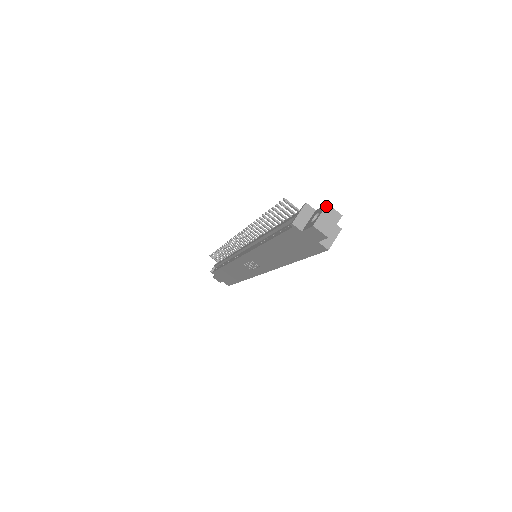
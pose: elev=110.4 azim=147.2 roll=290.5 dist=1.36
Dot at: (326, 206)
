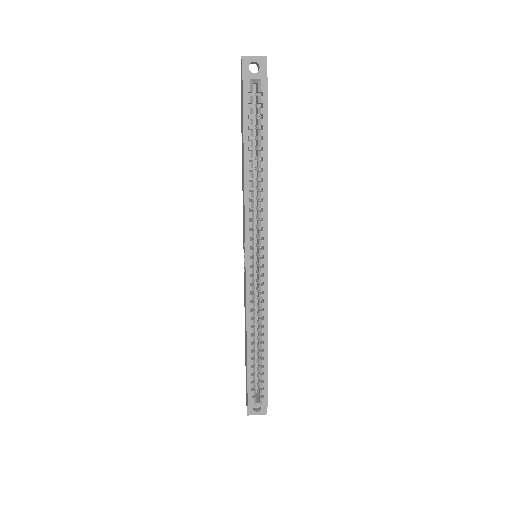
Dot at: occluded
